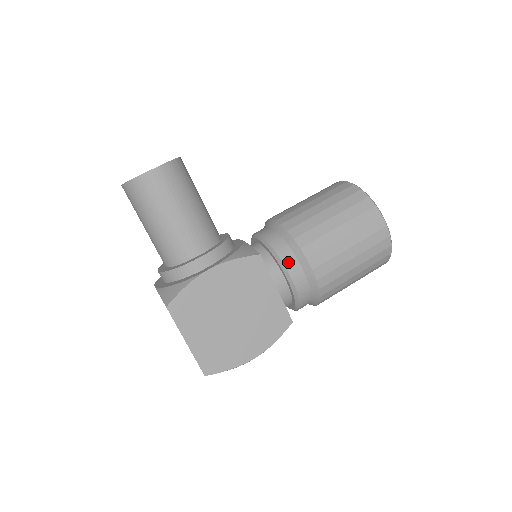
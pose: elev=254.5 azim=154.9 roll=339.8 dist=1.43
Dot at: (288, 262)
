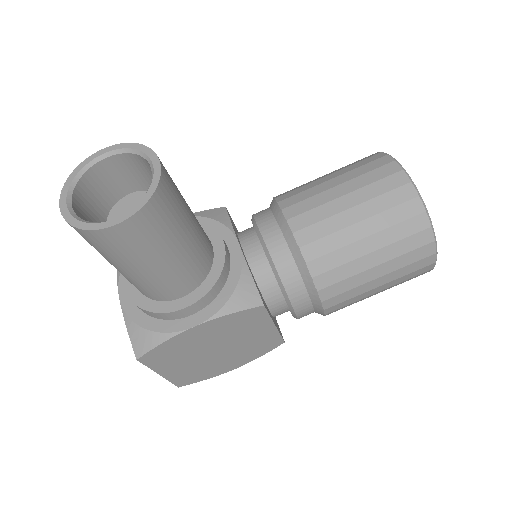
Dot at: (297, 300)
